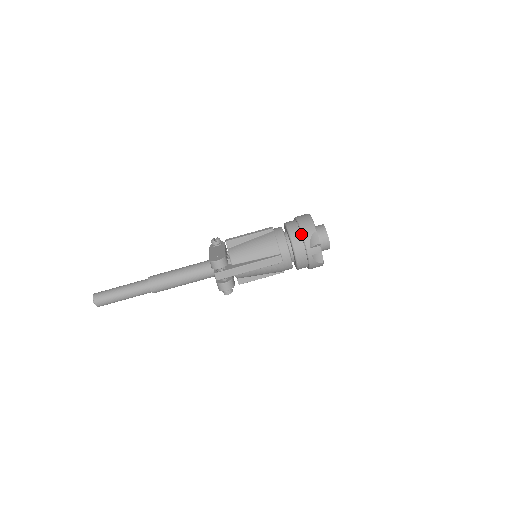
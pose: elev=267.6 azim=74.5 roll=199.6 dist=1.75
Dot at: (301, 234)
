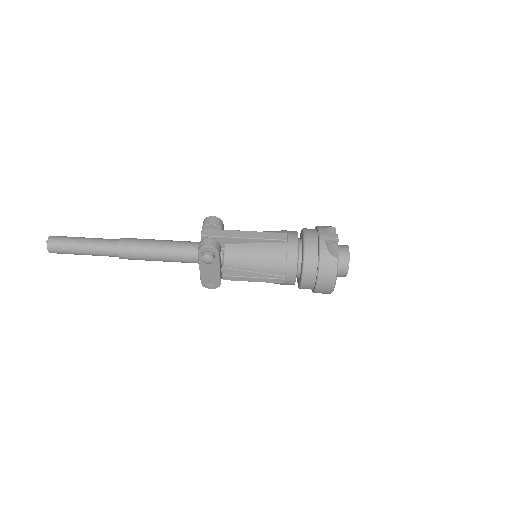
Dot at: (316, 226)
